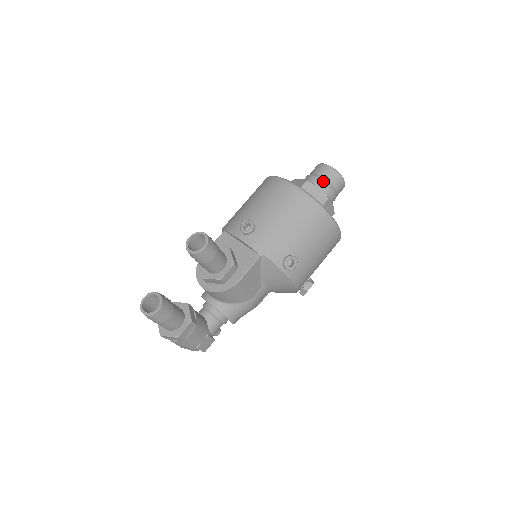
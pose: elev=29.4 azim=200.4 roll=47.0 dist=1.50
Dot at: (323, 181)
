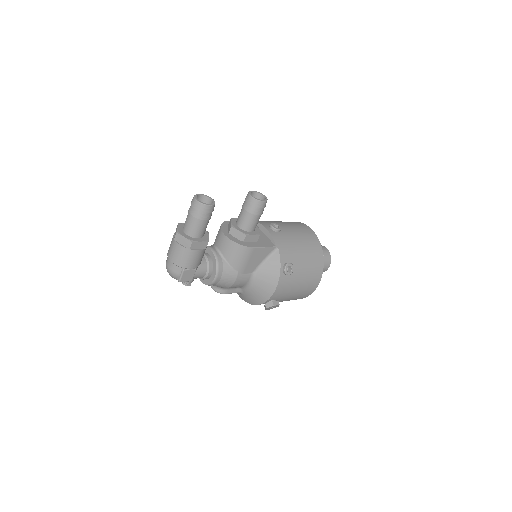
Dot at: occluded
